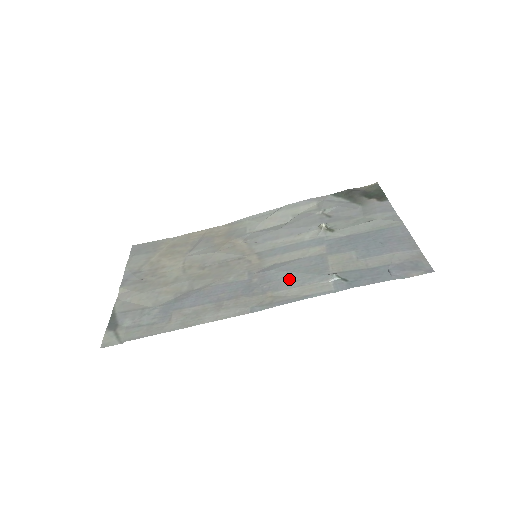
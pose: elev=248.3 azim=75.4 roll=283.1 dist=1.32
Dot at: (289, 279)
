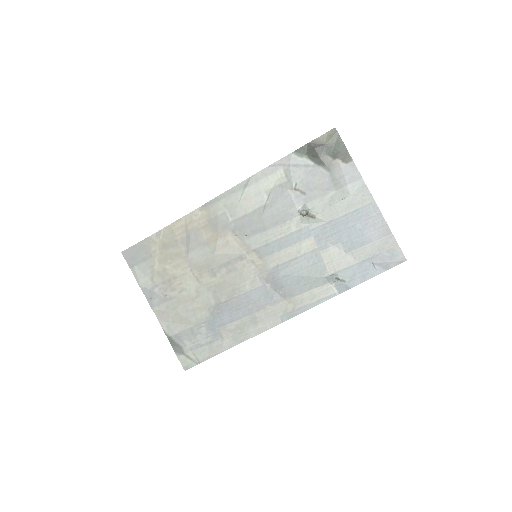
Dot at: (298, 284)
